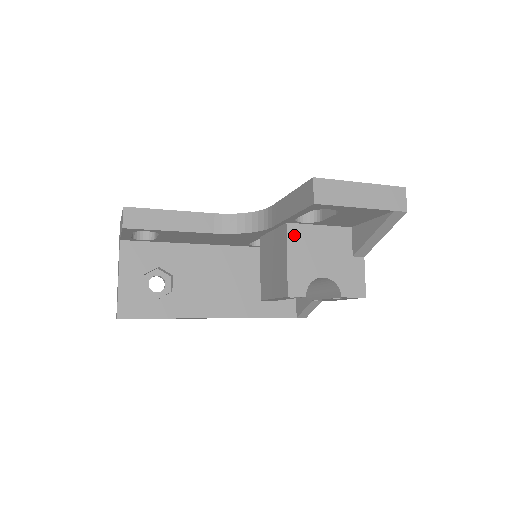
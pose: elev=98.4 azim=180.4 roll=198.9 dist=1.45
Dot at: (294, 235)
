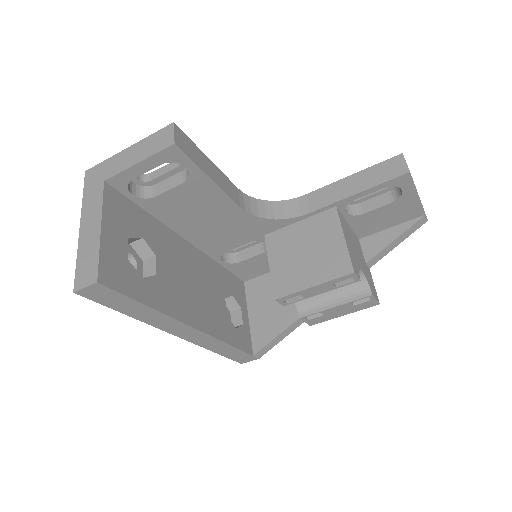
Dot at: (342, 220)
